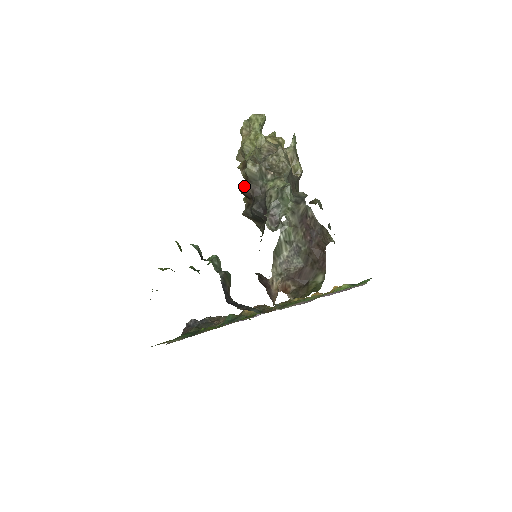
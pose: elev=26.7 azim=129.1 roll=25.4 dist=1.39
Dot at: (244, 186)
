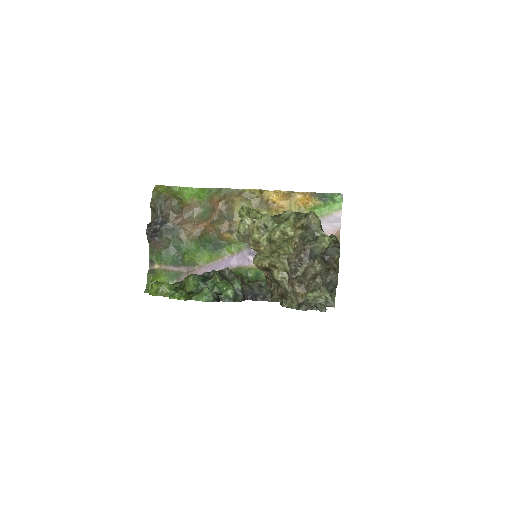
Dot at: occluded
